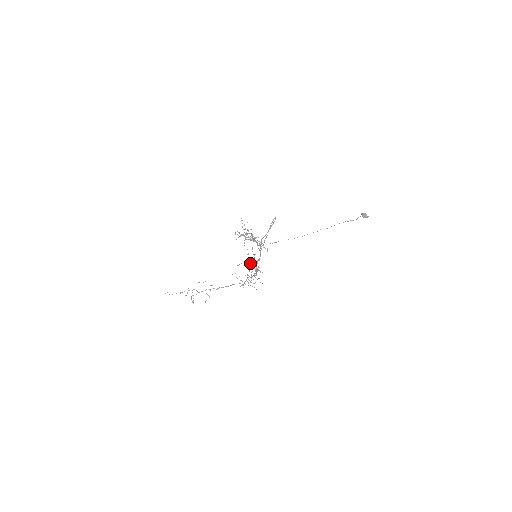
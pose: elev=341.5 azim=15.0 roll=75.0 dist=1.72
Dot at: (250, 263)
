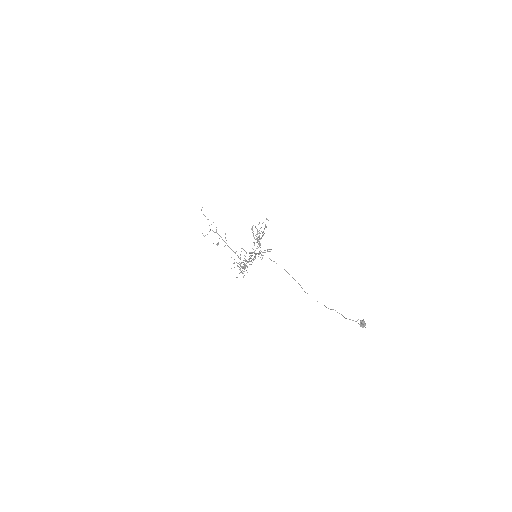
Dot at: occluded
